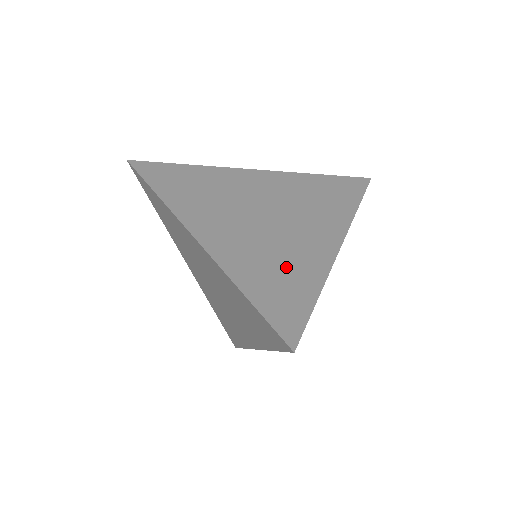
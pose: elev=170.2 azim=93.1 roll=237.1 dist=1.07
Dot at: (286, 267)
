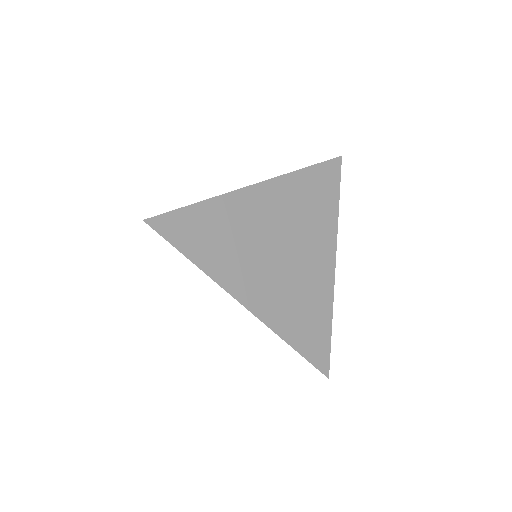
Dot at: (309, 306)
